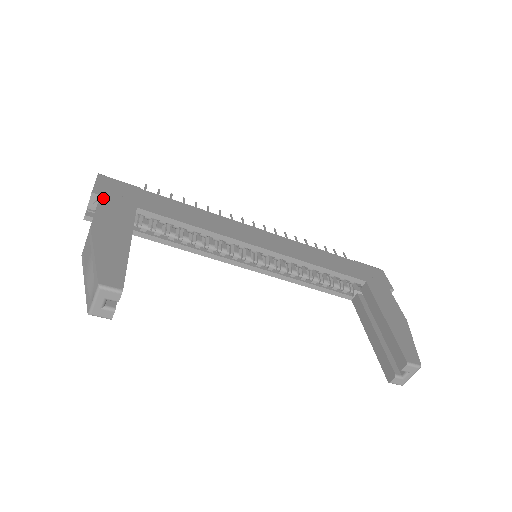
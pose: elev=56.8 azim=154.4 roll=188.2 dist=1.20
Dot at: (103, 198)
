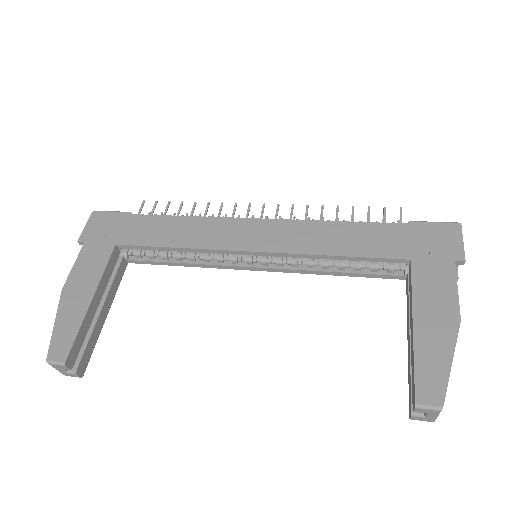
Dot at: (86, 245)
